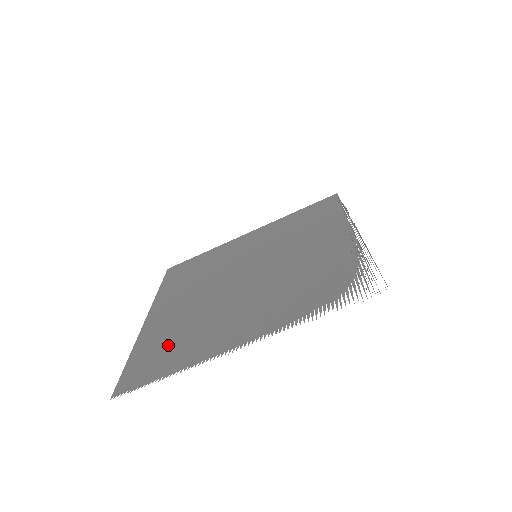
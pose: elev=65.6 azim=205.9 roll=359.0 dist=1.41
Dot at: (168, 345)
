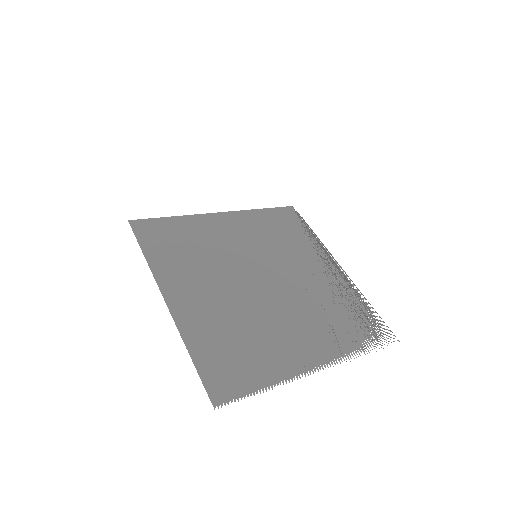
Dot at: (236, 350)
